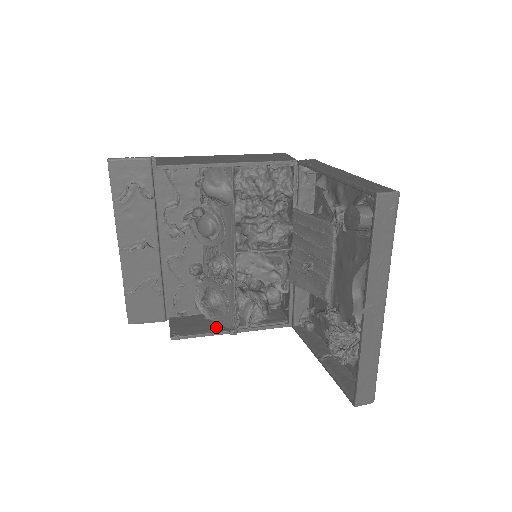
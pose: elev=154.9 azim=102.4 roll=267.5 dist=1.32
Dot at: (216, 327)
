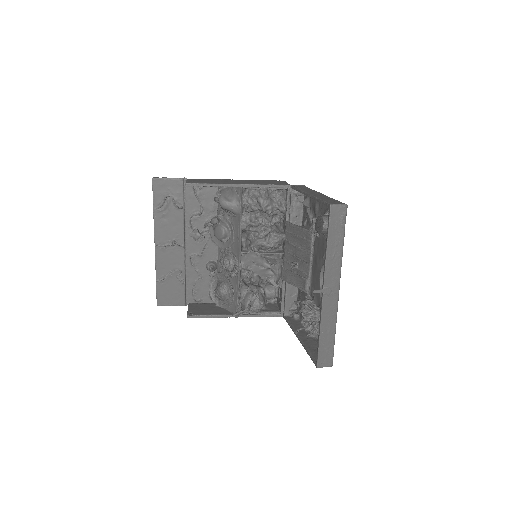
Dot at: (223, 312)
